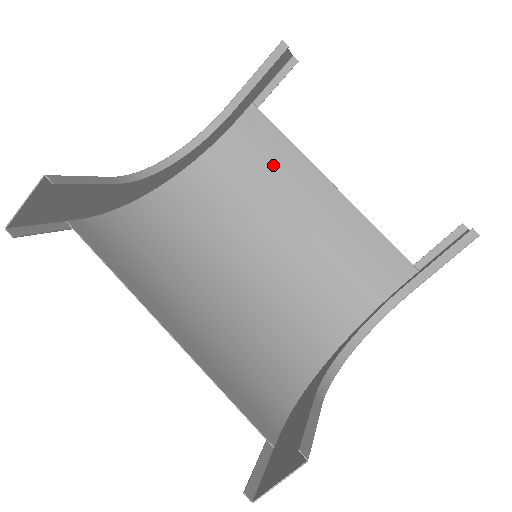
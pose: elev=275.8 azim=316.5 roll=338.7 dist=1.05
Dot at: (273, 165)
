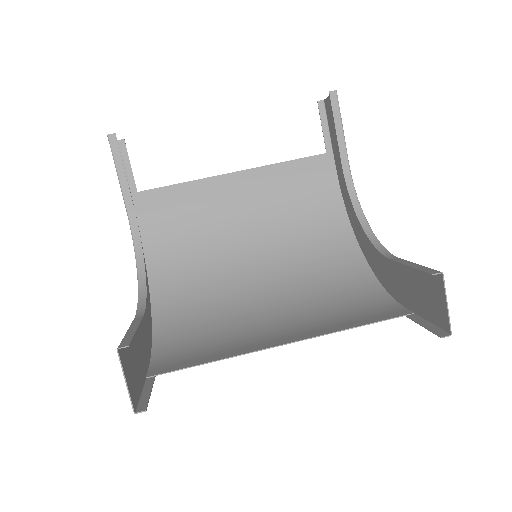
Dot at: (189, 208)
